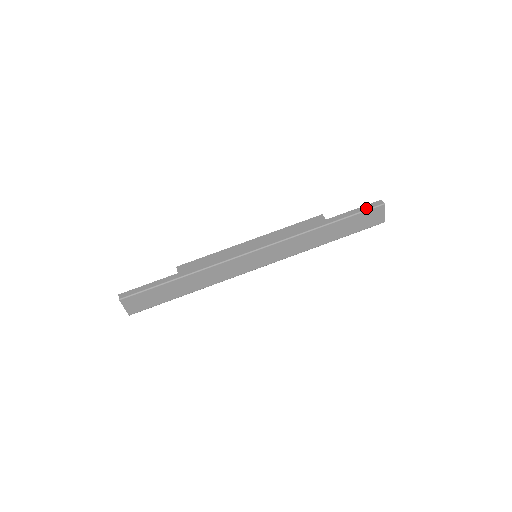
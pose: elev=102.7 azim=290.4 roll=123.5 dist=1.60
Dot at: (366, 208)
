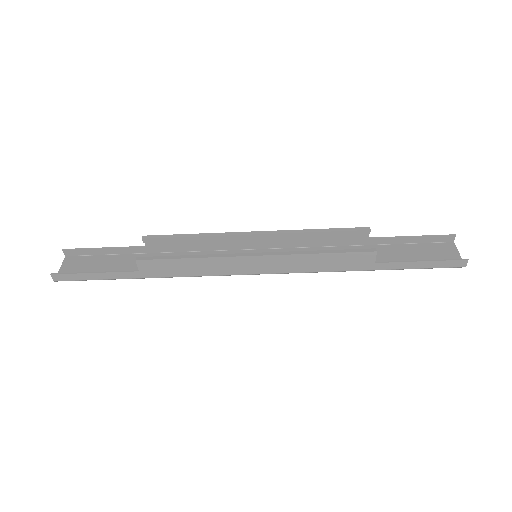
Dot at: (437, 267)
